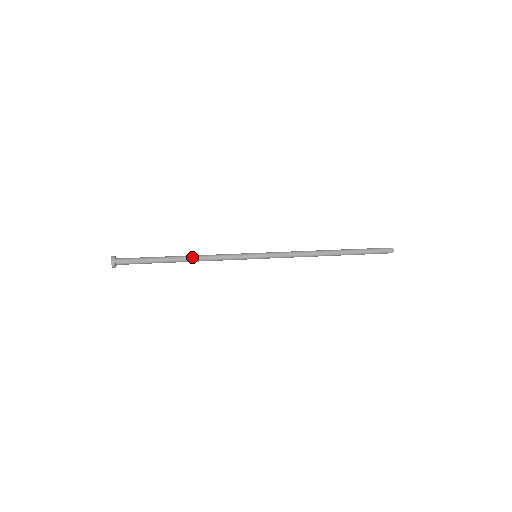
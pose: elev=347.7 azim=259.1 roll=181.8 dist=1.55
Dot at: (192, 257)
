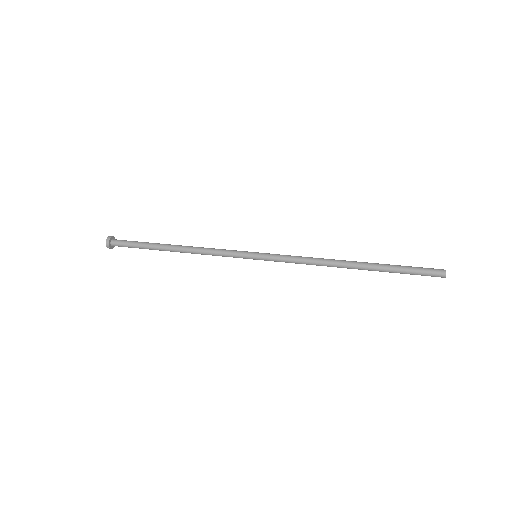
Dot at: (184, 247)
